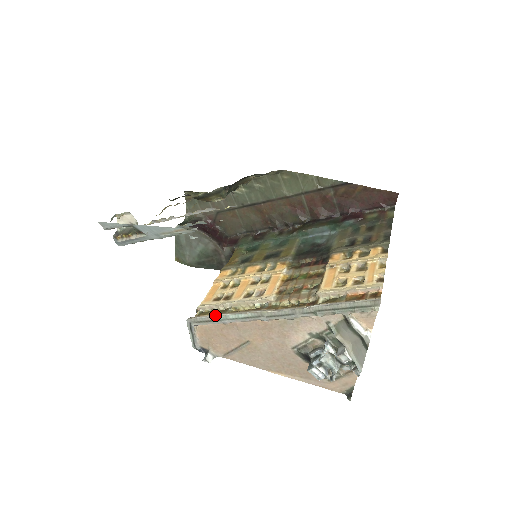
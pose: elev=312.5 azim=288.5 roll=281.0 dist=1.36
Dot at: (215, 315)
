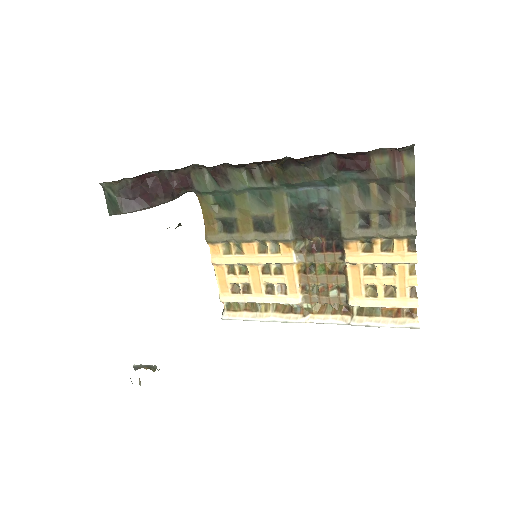
Dot at: (251, 319)
